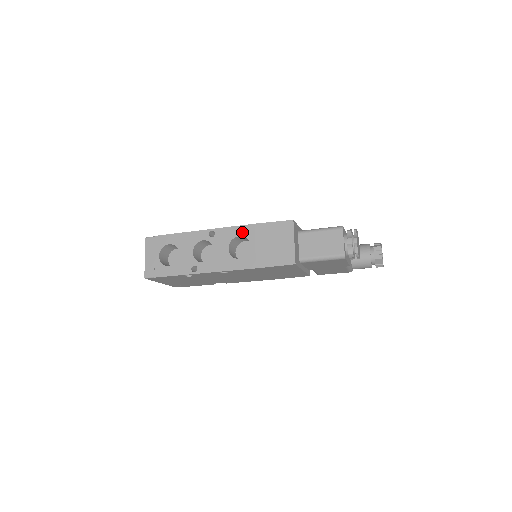
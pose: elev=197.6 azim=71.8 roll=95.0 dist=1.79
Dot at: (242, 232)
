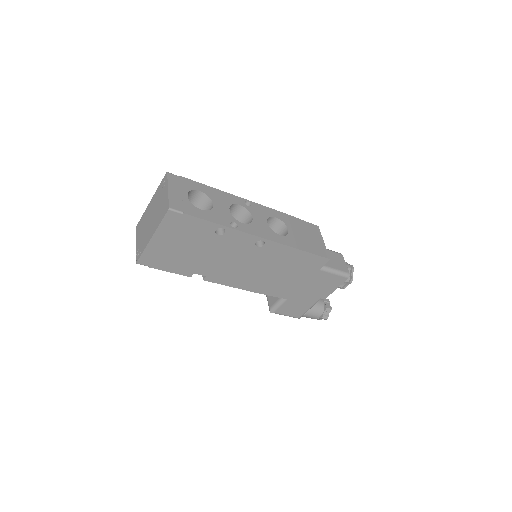
Dot at: (278, 215)
